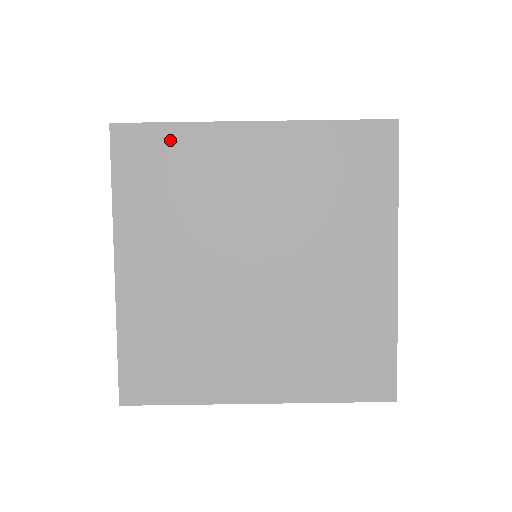
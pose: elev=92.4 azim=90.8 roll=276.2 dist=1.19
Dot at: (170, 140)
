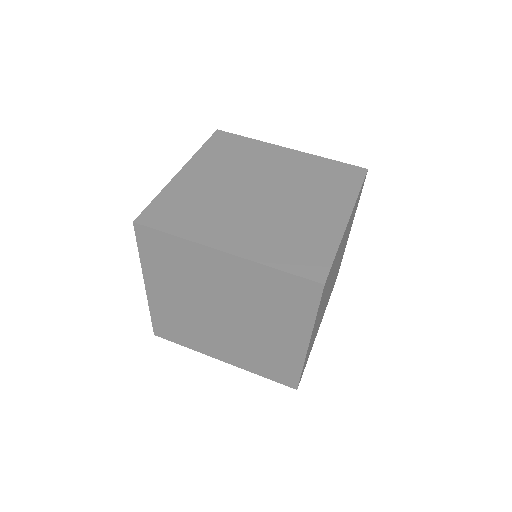
Dot at: (243, 142)
